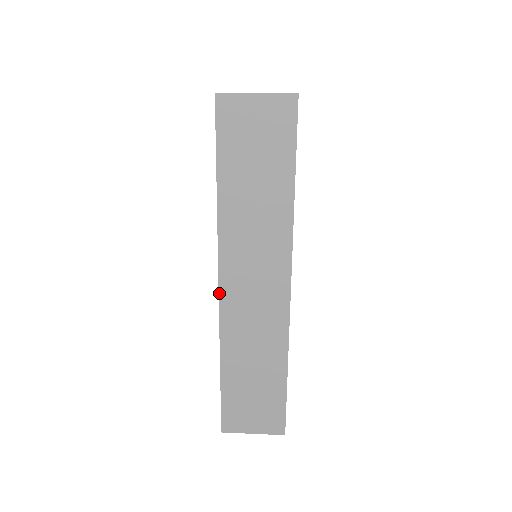
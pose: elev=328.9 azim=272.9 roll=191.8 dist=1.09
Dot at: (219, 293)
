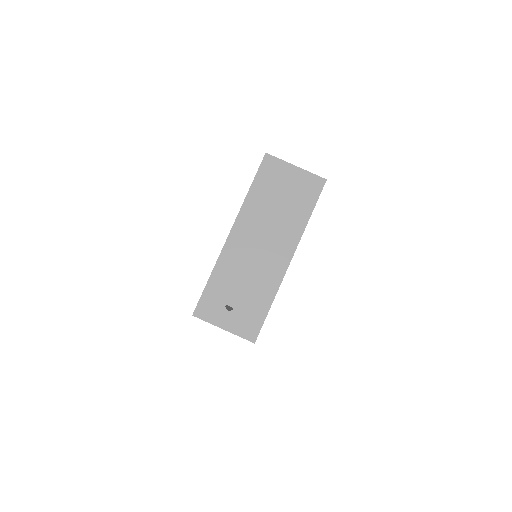
Dot at: occluded
